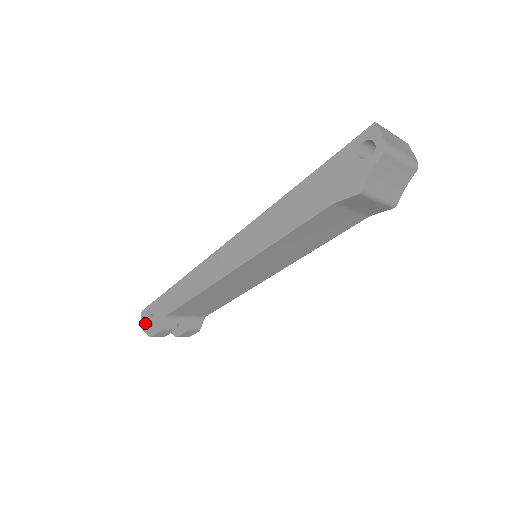
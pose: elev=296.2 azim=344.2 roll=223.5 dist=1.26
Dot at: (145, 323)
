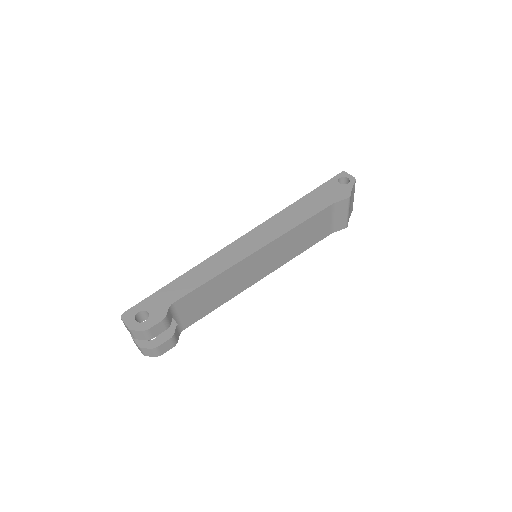
Dot at: (132, 321)
